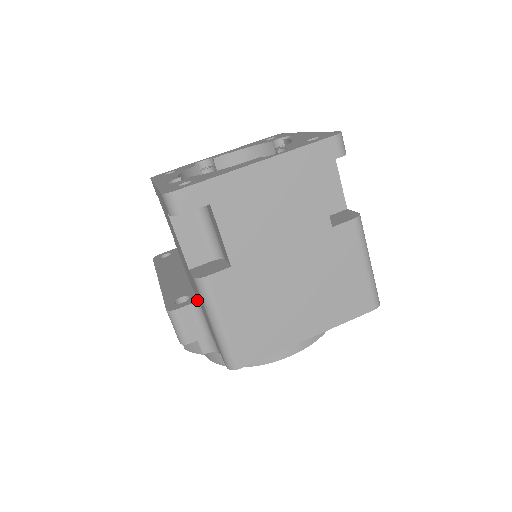
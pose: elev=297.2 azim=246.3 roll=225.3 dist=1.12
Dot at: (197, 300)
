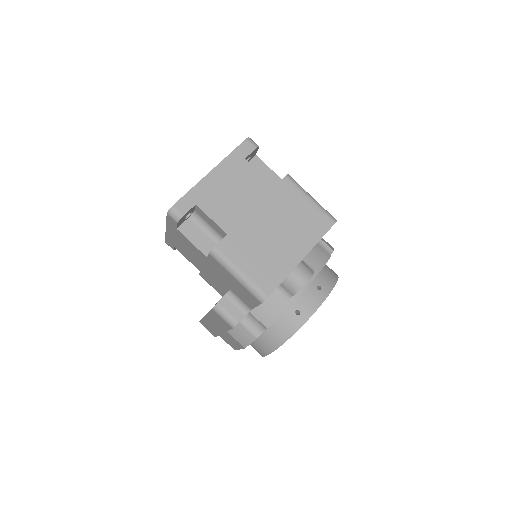
Dot at: (228, 291)
